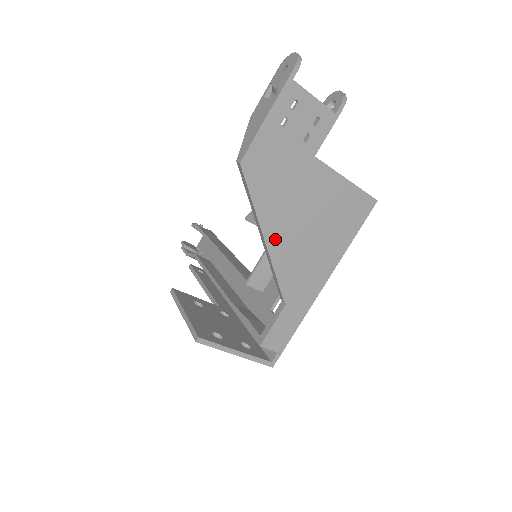
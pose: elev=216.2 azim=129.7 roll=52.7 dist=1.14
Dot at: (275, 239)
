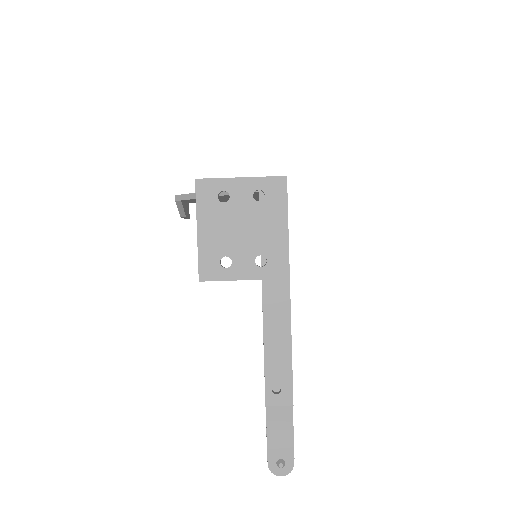
Dot at: occluded
